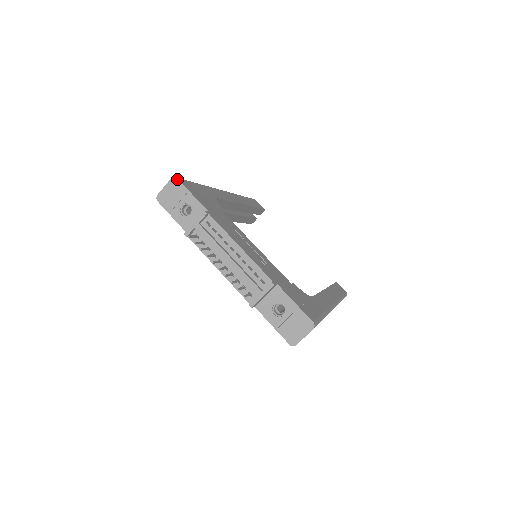
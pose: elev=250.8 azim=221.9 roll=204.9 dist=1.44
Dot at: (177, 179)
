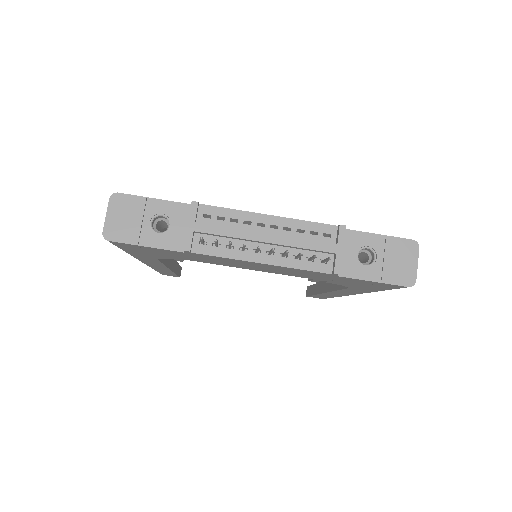
Dot at: (119, 193)
